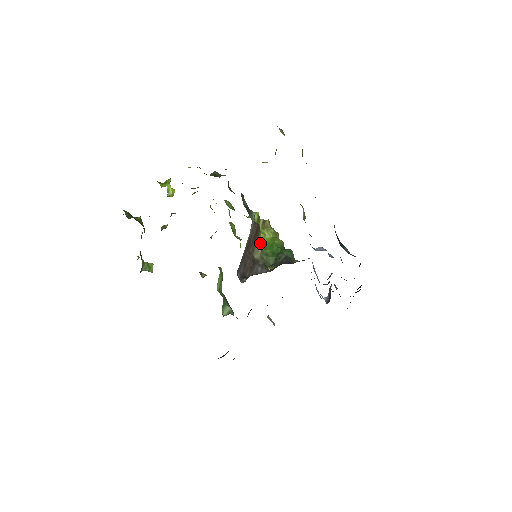
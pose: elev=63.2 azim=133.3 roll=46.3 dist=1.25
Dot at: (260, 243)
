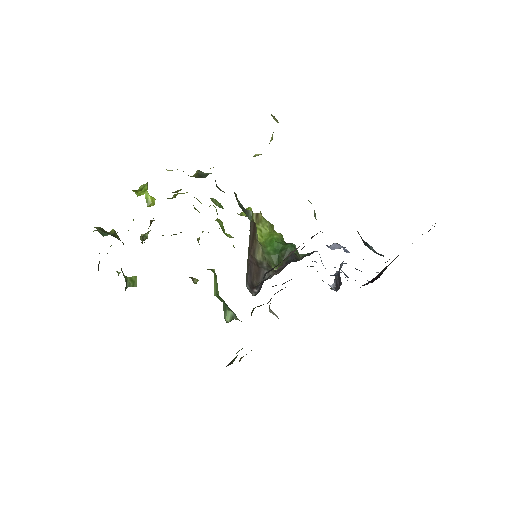
Dot at: (258, 241)
